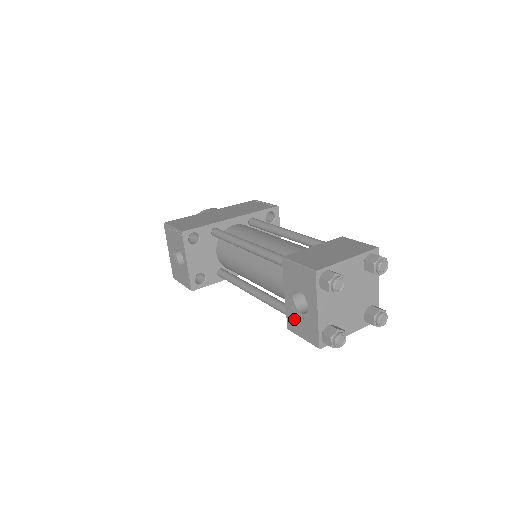
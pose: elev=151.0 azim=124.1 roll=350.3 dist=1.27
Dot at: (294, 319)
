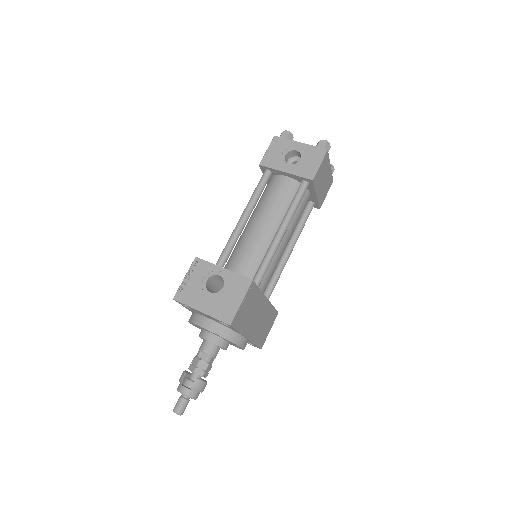
Dot at: (304, 168)
